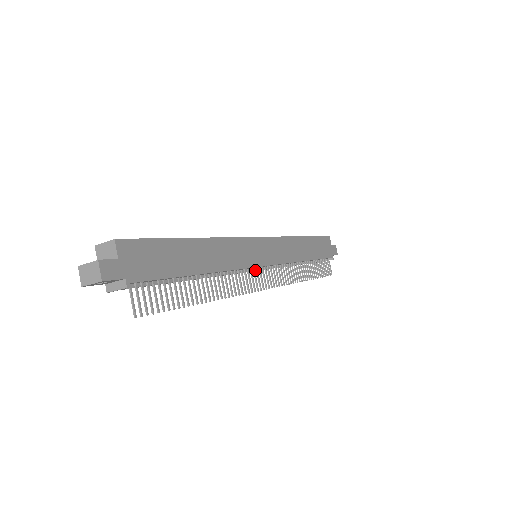
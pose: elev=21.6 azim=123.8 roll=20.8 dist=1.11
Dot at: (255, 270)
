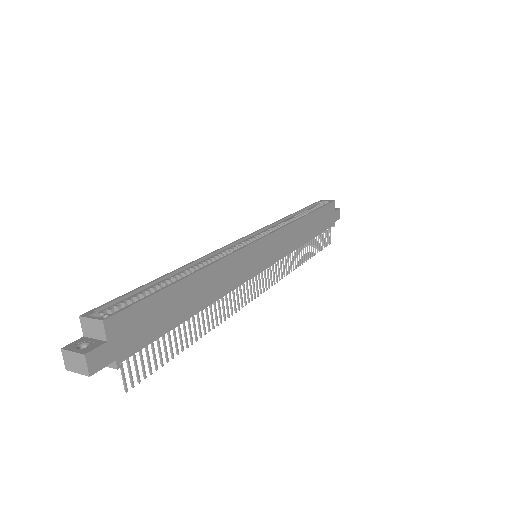
Dot at: occluded
